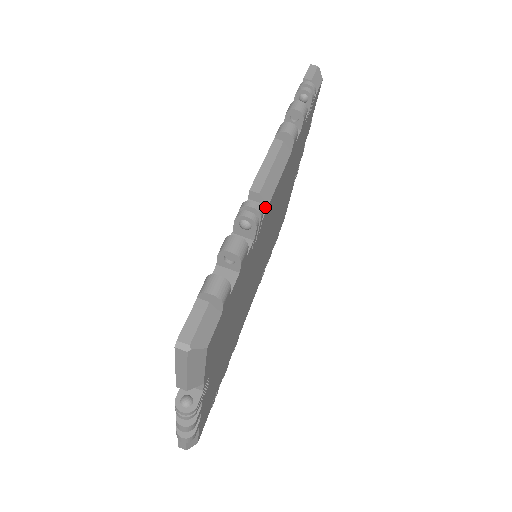
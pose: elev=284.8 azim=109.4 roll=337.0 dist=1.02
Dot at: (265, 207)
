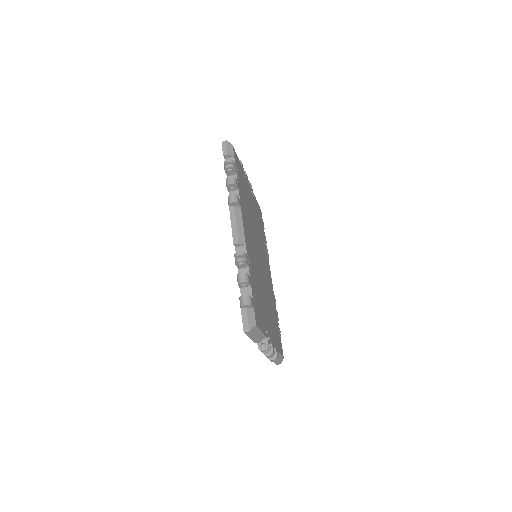
Dot at: (245, 247)
